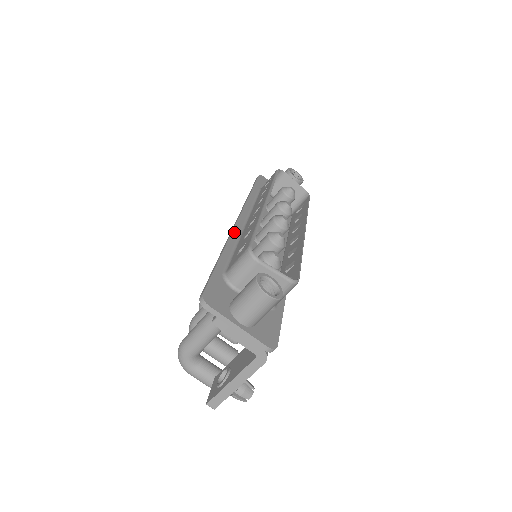
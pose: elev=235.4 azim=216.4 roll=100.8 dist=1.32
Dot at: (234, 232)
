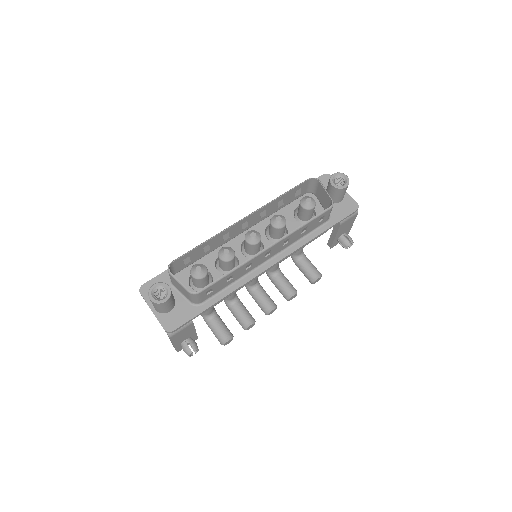
Dot at: occluded
